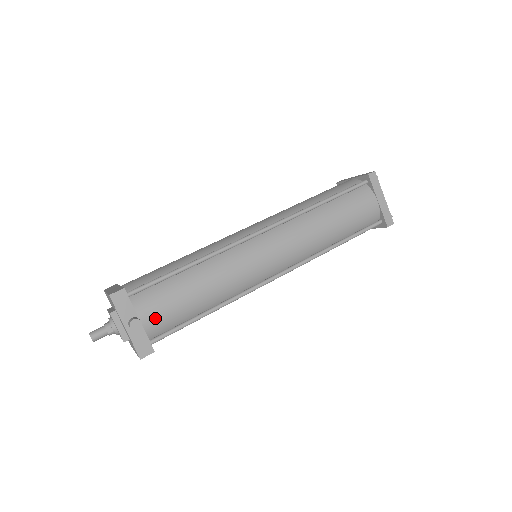
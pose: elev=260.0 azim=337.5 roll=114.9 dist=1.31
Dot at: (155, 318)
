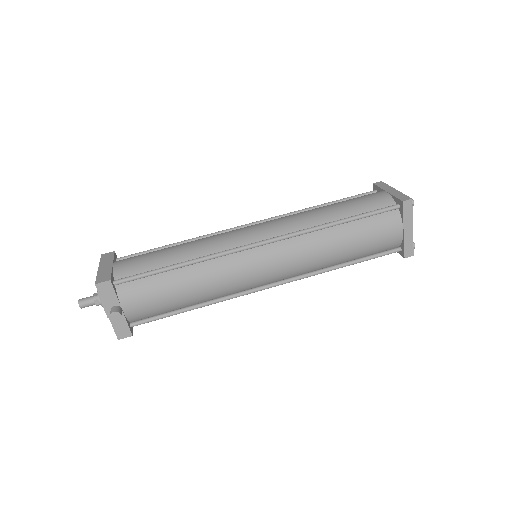
Dot at: (137, 309)
